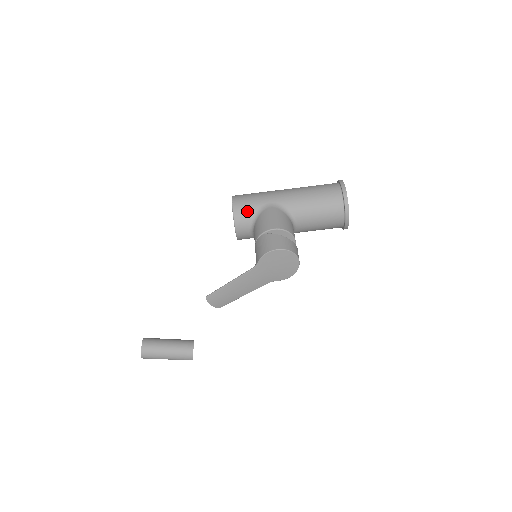
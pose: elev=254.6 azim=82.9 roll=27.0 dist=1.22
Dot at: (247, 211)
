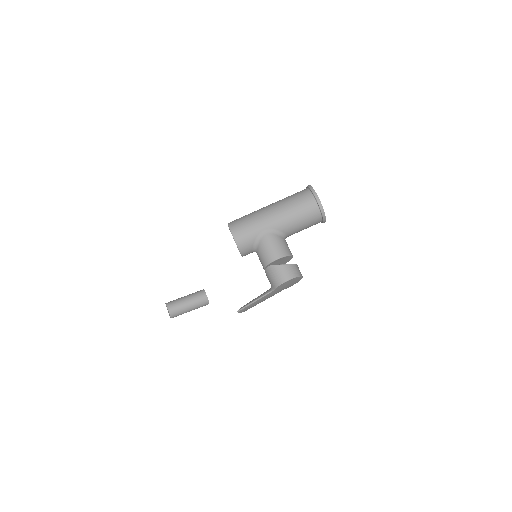
Dot at: (248, 242)
